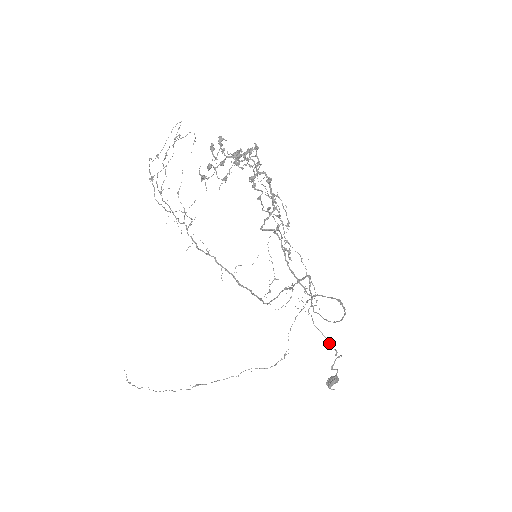
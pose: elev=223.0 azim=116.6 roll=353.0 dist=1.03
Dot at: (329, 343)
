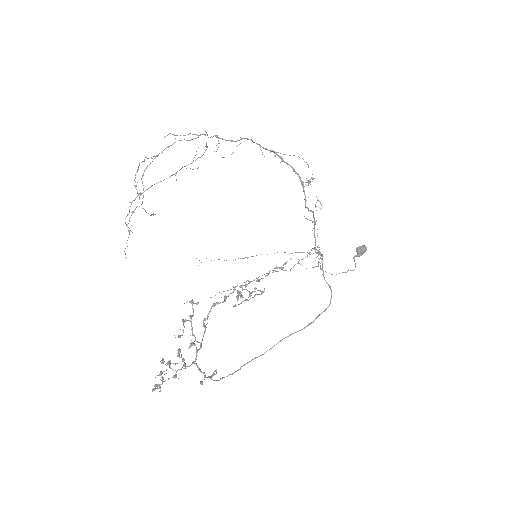
Dot at: occluded
